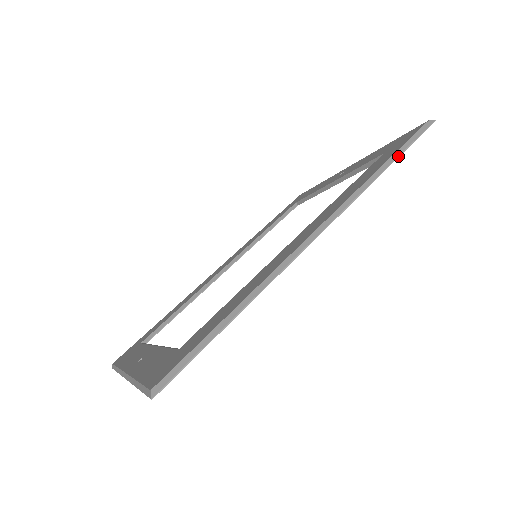
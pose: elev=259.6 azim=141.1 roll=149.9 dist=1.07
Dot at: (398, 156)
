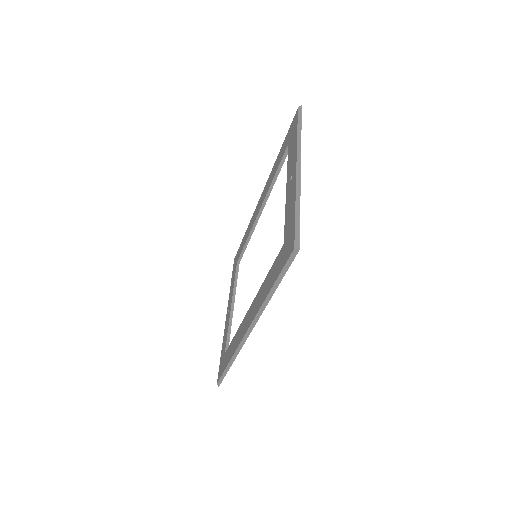
Dot at: (277, 286)
